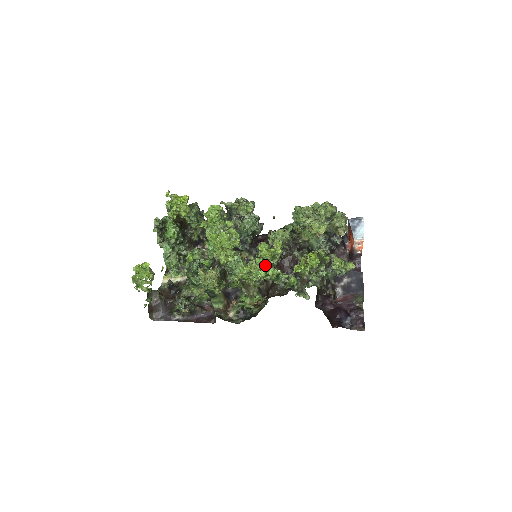
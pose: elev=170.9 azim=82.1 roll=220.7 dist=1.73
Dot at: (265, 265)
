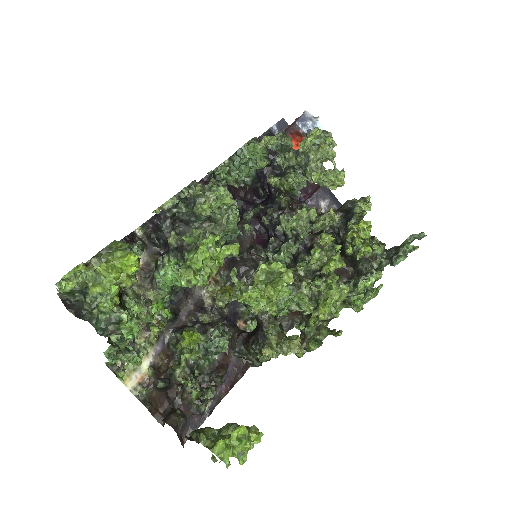
Dot at: occluded
